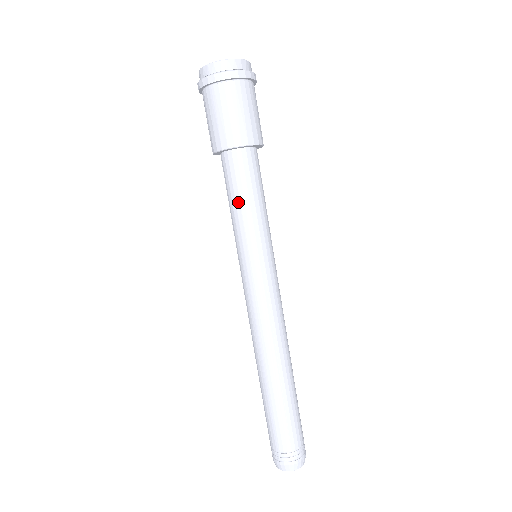
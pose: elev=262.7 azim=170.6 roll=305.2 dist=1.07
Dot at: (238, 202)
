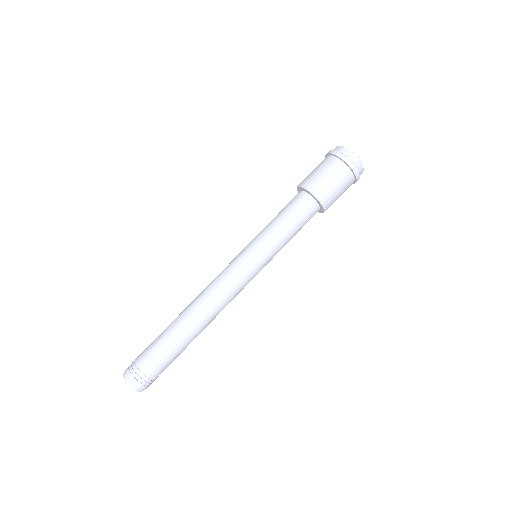
Dot at: (276, 216)
